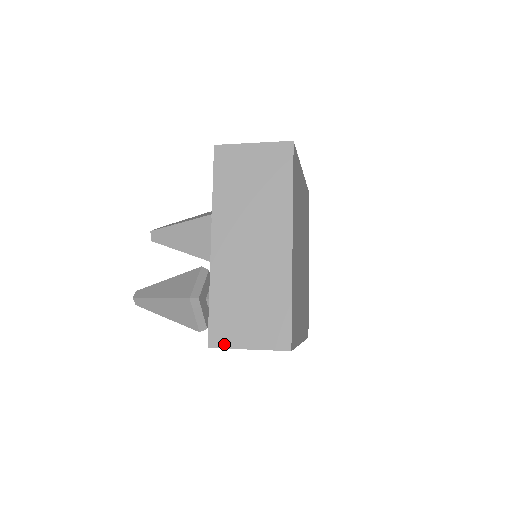
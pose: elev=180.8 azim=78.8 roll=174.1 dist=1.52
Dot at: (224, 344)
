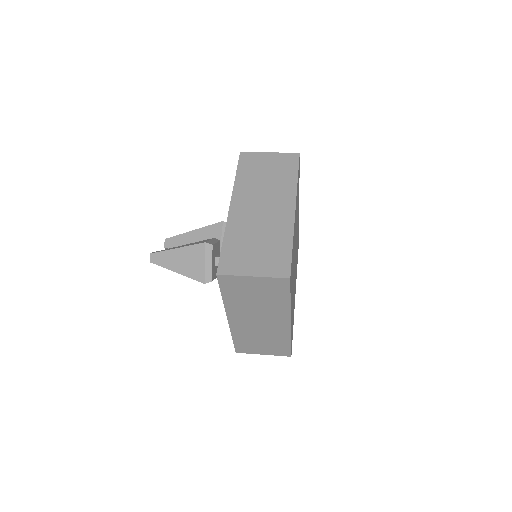
Dot at: (231, 272)
